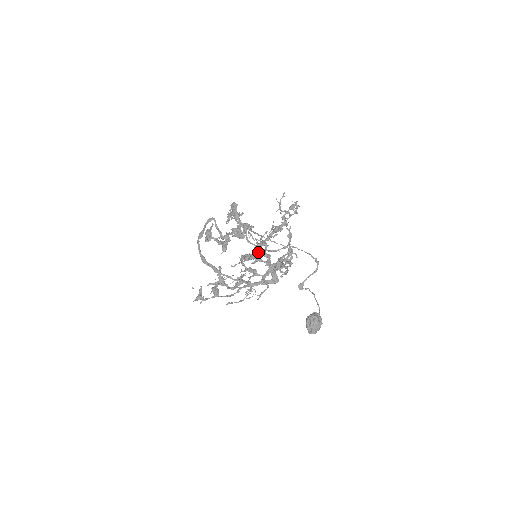
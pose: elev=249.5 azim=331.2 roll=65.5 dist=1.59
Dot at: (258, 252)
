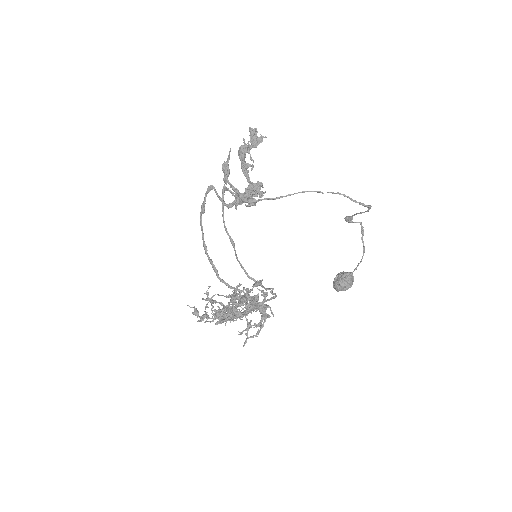
Dot at: (234, 302)
